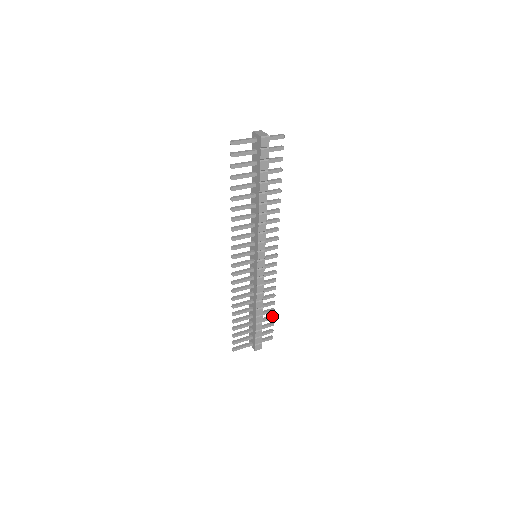
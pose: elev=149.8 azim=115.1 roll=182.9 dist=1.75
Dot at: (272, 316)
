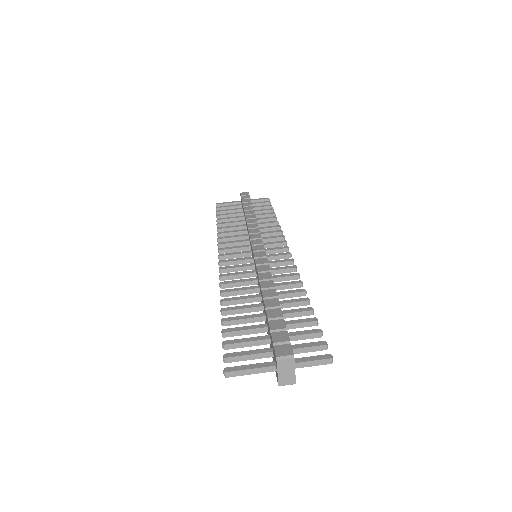
Dot at: occluded
